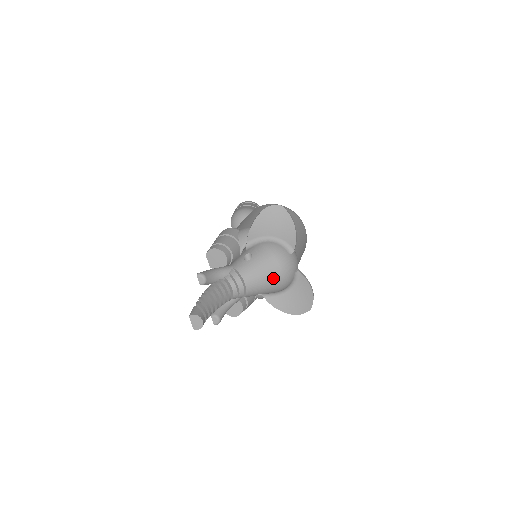
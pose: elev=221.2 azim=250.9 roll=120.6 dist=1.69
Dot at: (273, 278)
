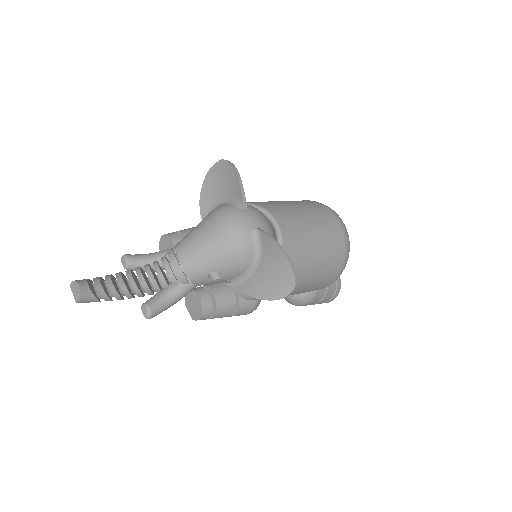
Dot at: (215, 242)
